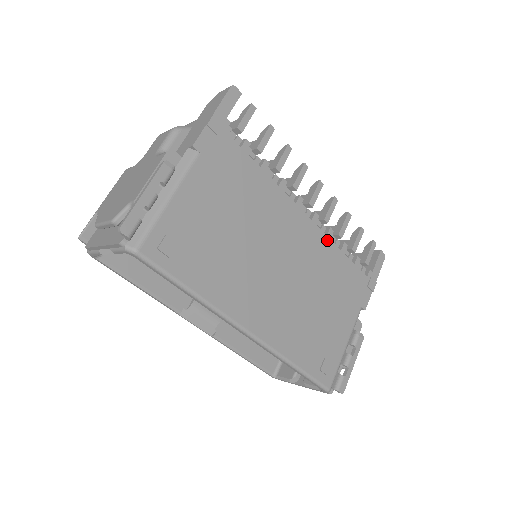
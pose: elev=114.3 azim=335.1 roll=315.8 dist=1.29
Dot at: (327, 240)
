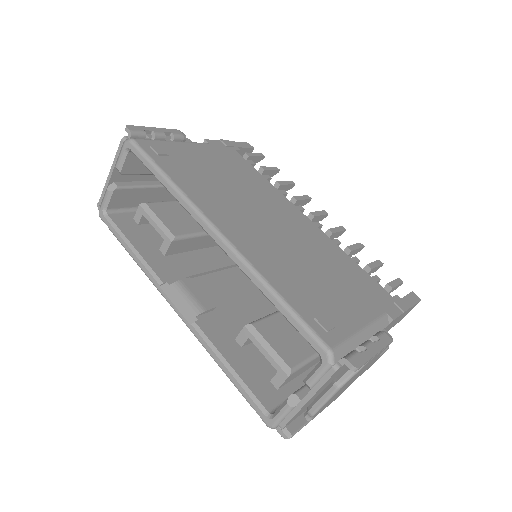
Dot at: (332, 243)
